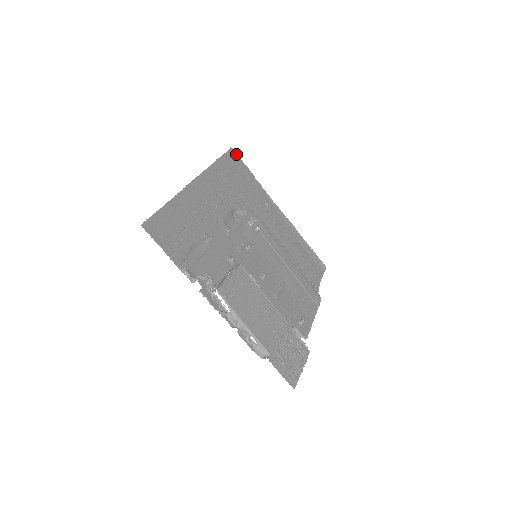
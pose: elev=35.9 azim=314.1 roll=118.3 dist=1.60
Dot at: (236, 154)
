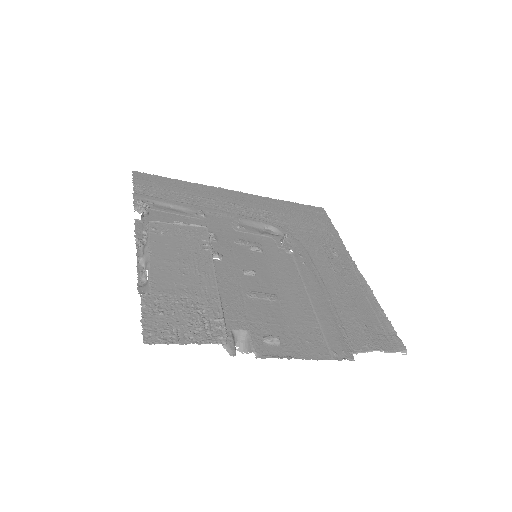
Dot at: (325, 213)
